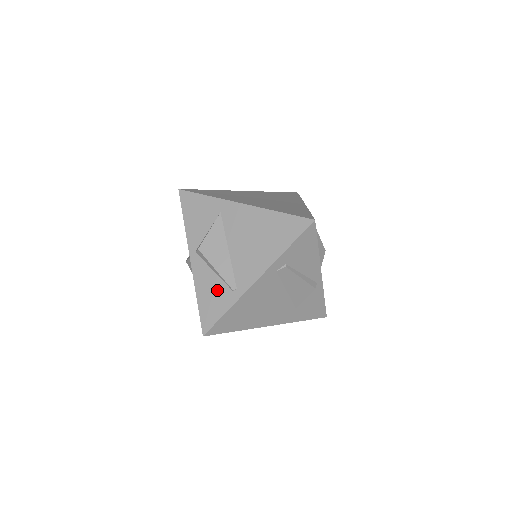
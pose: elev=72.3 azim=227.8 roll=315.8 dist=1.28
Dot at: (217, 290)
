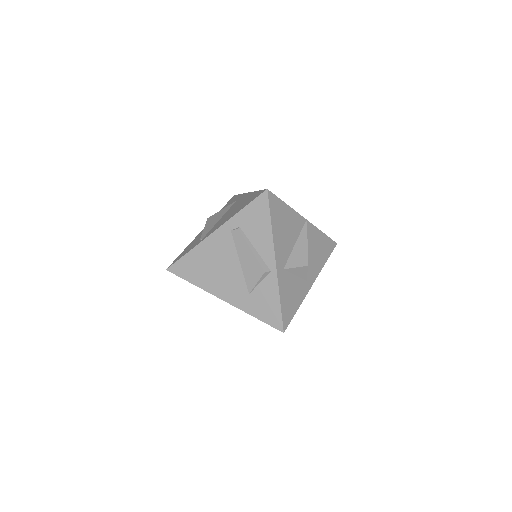
Dot at: (195, 242)
